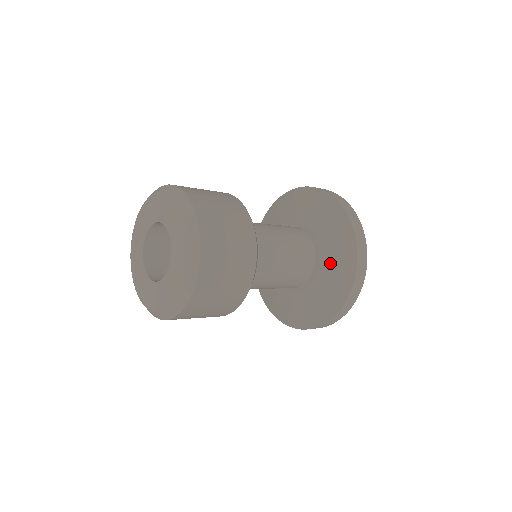
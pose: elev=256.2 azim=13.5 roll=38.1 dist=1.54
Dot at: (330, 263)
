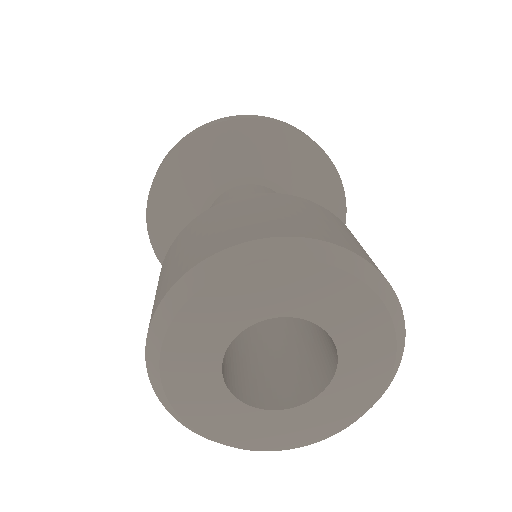
Dot at: occluded
